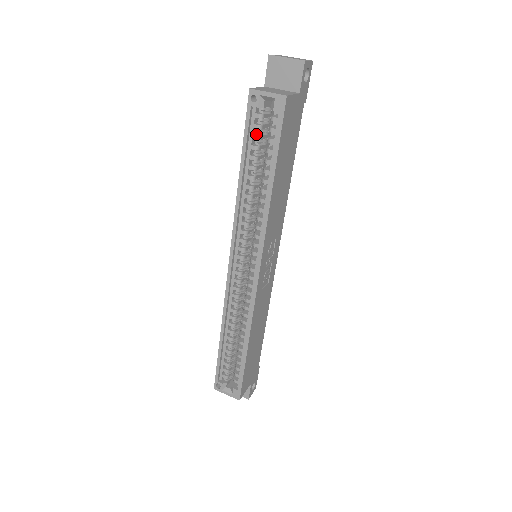
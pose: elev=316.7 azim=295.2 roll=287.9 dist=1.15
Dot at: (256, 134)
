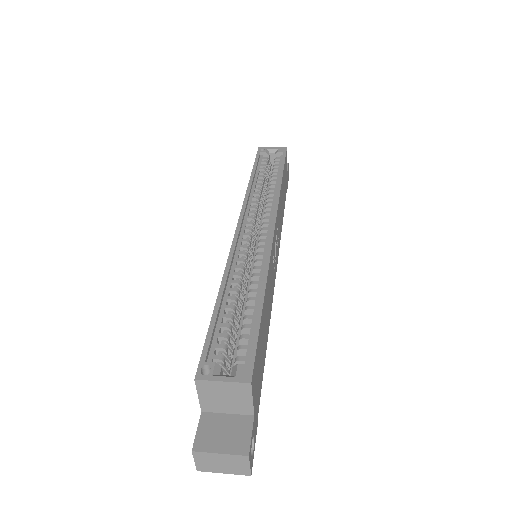
Dot at: (262, 167)
